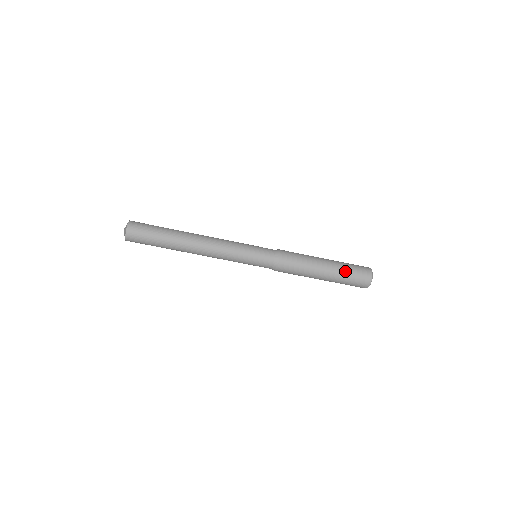
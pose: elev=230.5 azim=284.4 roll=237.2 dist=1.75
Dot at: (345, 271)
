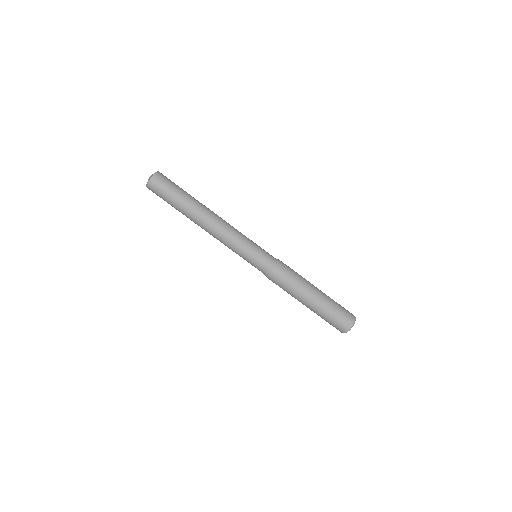
Dot at: occluded
